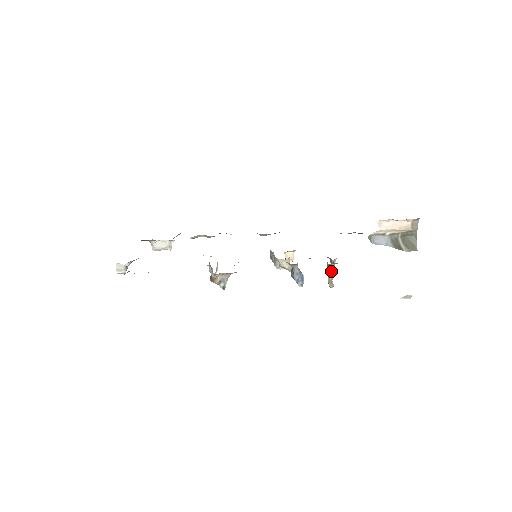
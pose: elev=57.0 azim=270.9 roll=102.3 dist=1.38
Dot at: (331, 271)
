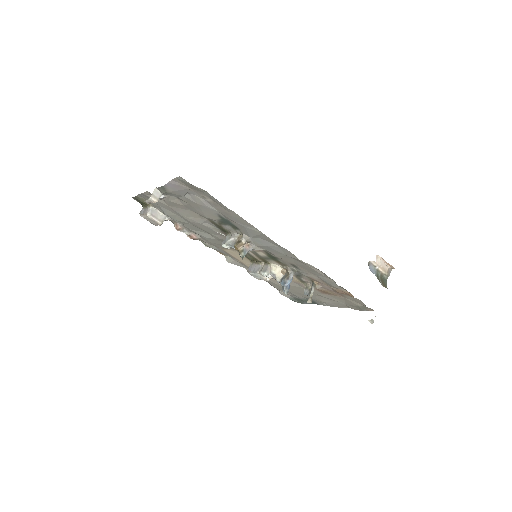
Dot at: occluded
